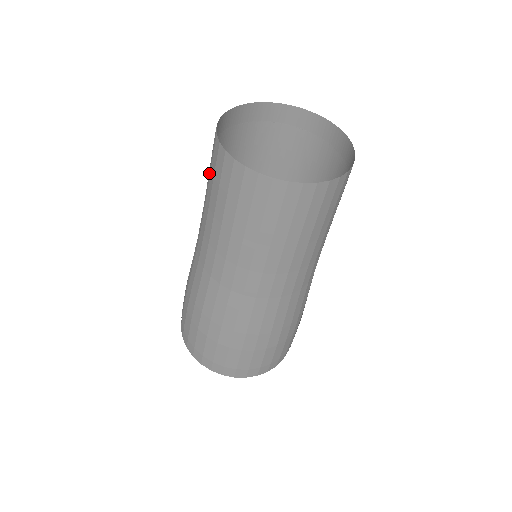
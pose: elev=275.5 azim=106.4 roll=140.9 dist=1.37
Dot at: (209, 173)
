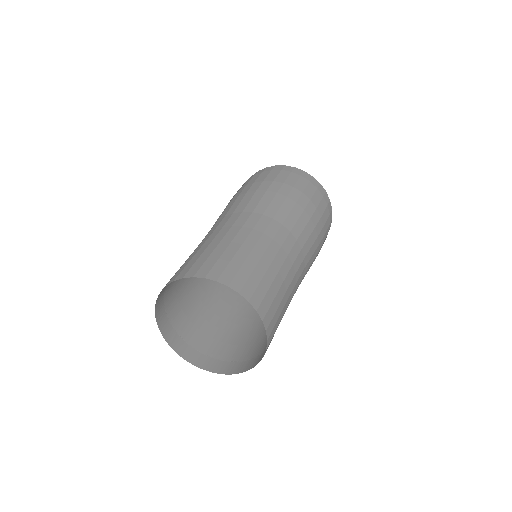
Dot at: (189, 259)
